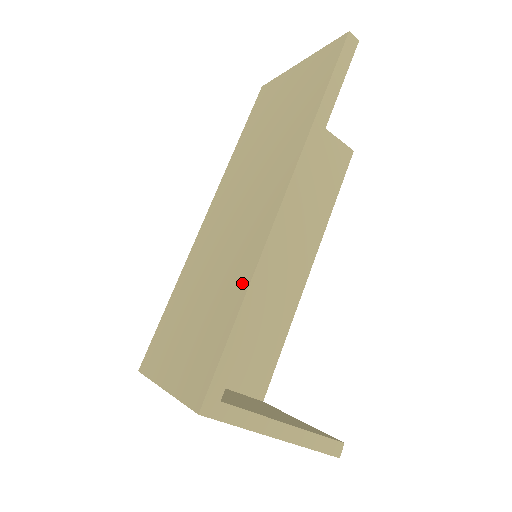
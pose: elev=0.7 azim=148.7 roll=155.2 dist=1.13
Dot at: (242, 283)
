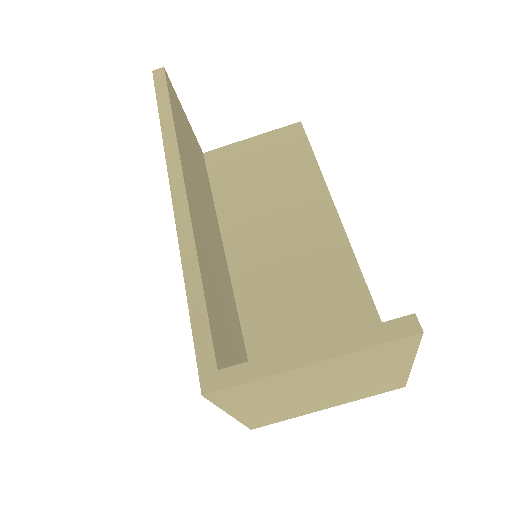
Dot at: occluded
